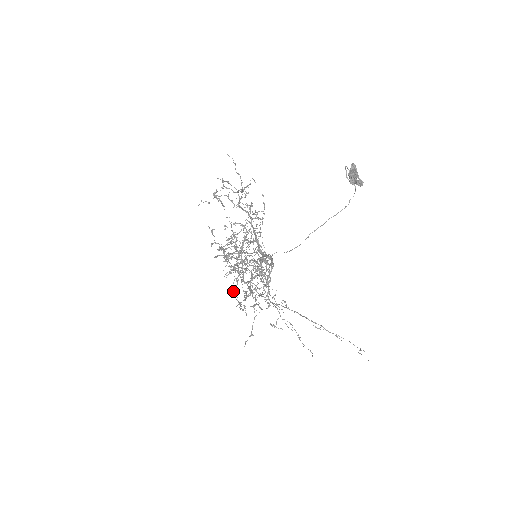
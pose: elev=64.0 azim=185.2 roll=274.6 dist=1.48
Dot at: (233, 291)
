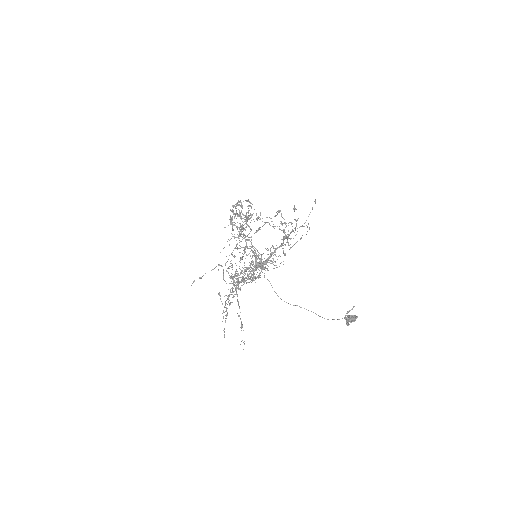
Dot at: occluded
